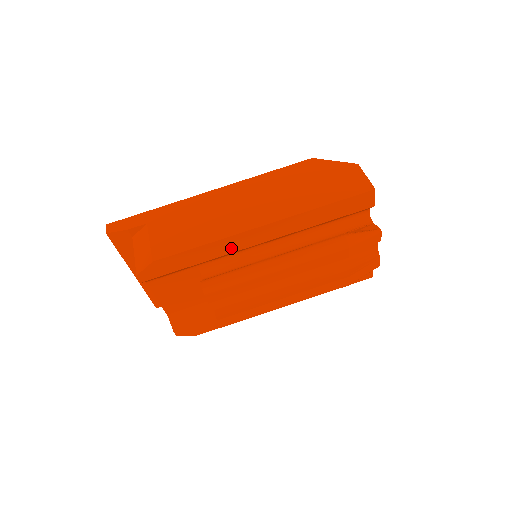
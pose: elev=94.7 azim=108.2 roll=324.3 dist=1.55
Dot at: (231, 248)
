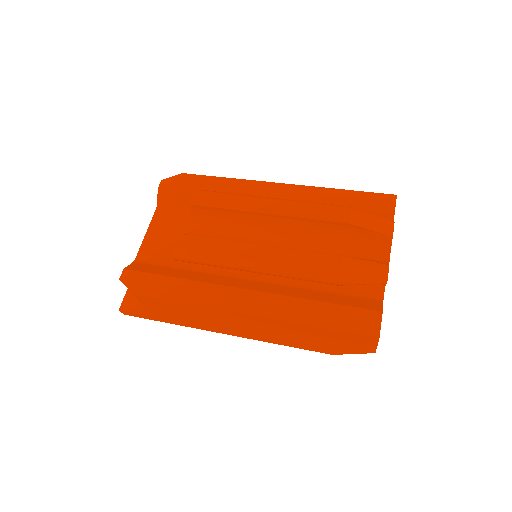
Dot at: (244, 193)
